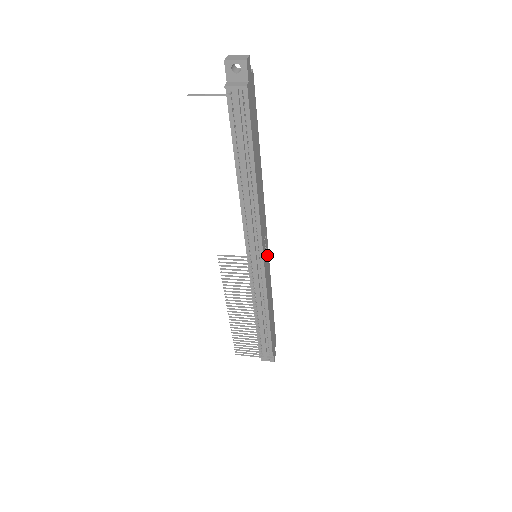
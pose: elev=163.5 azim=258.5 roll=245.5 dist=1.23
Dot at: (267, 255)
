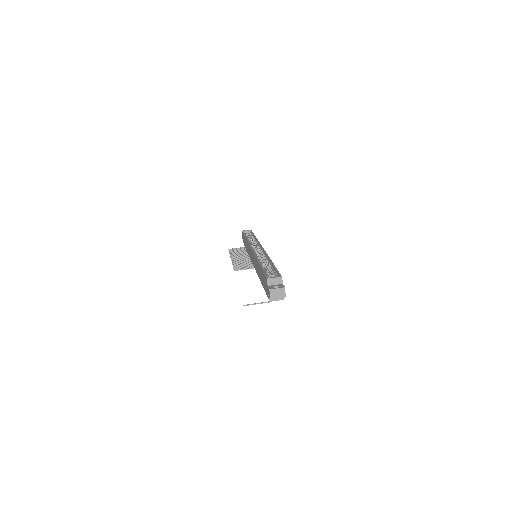
Dot at: occluded
